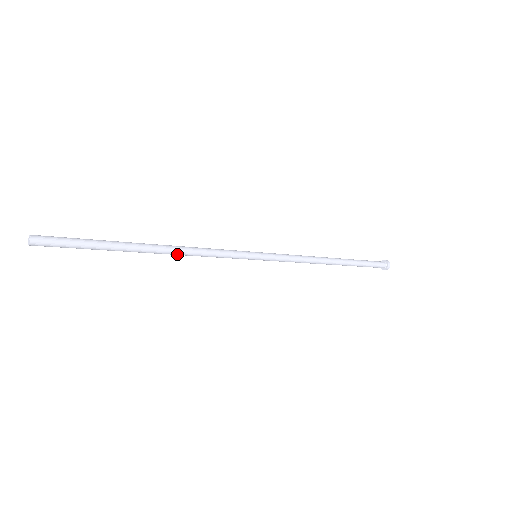
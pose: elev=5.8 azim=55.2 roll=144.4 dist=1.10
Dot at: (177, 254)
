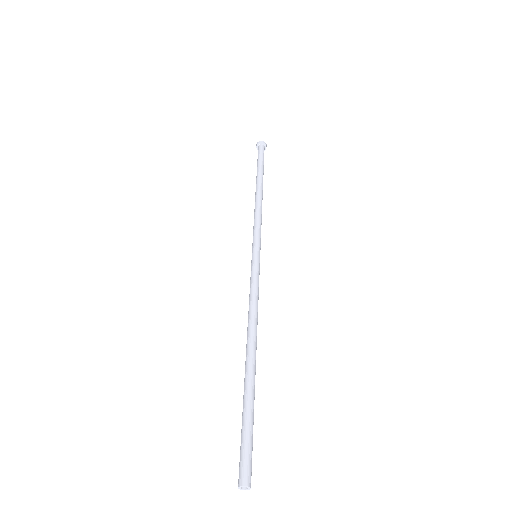
Dot at: occluded
